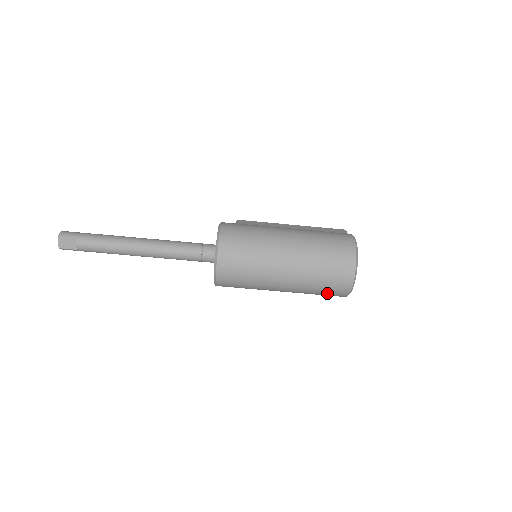
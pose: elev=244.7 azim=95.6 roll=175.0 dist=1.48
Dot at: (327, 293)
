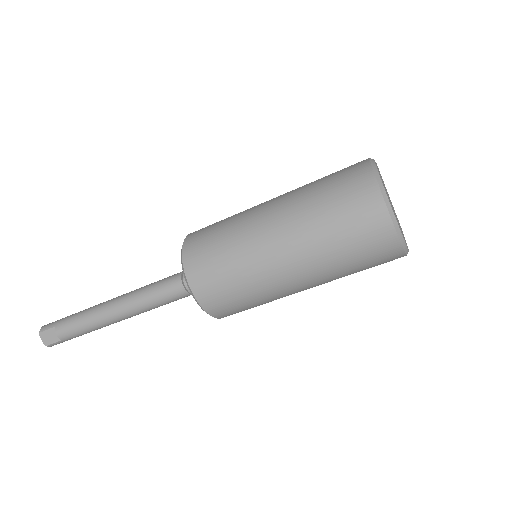
Dot at: (368, 261)
